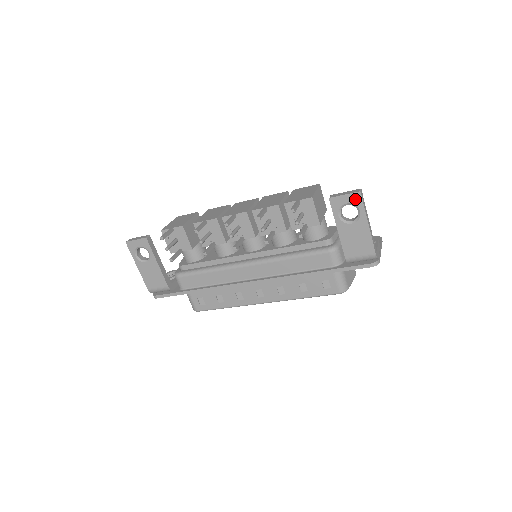
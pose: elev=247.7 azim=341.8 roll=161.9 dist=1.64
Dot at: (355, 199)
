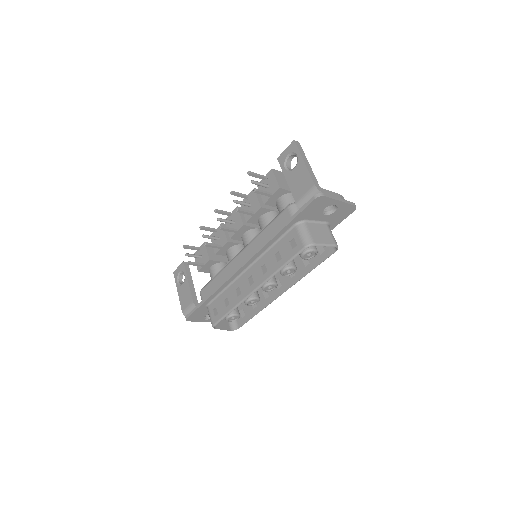
Dot at: (292, 148)
